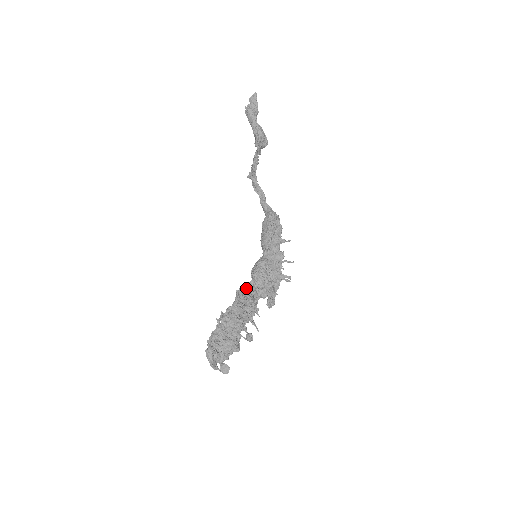
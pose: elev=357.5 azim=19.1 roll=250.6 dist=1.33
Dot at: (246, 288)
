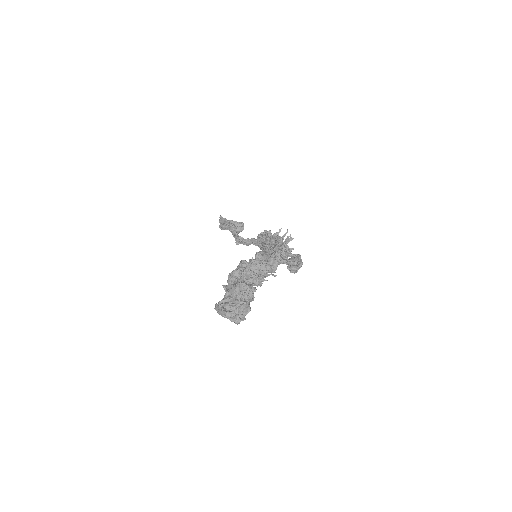
Dot at: occluded
